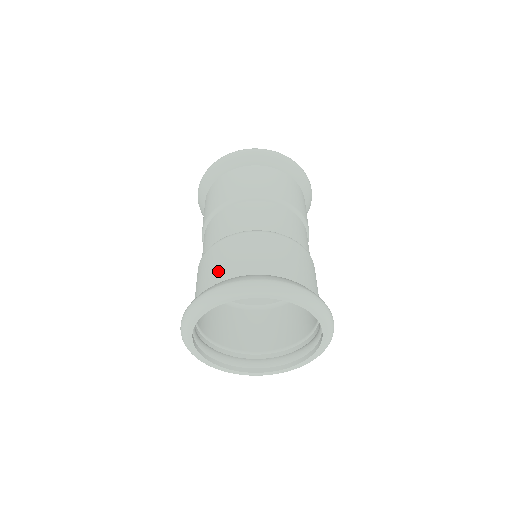
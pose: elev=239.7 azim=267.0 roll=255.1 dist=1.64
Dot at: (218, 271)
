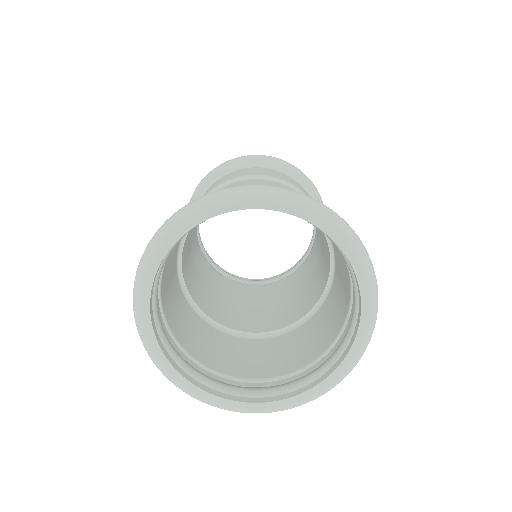
Dot at: occluded
